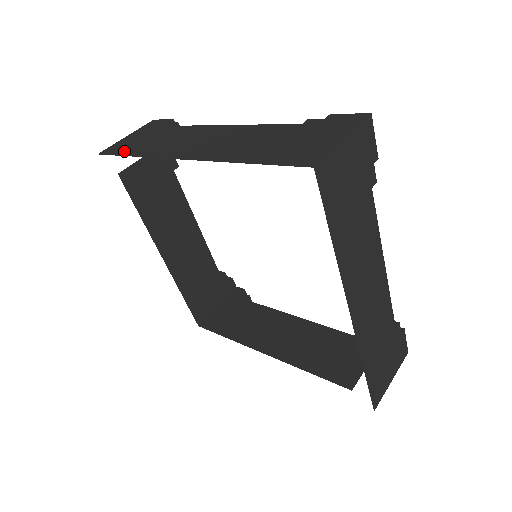
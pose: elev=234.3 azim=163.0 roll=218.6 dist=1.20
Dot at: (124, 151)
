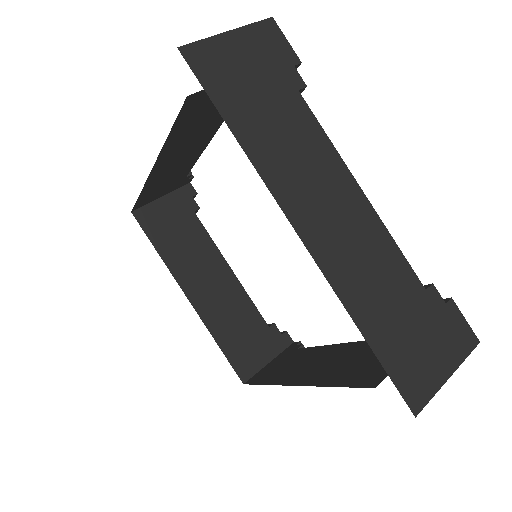
Dot at: occluded
